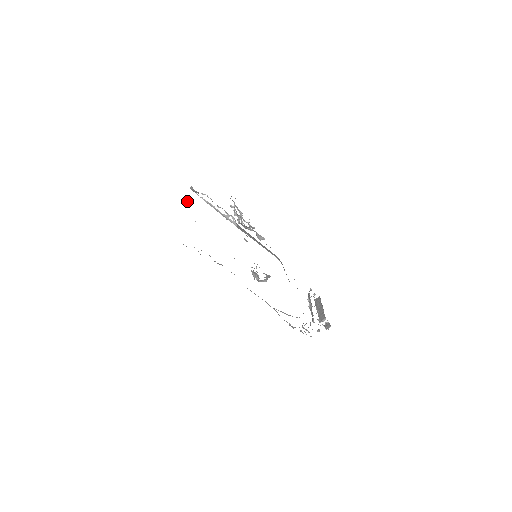
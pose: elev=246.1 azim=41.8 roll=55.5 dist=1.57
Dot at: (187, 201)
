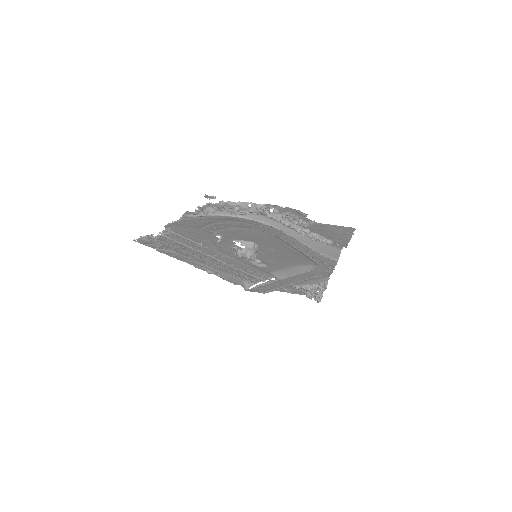
Dot at: (208, 272)
